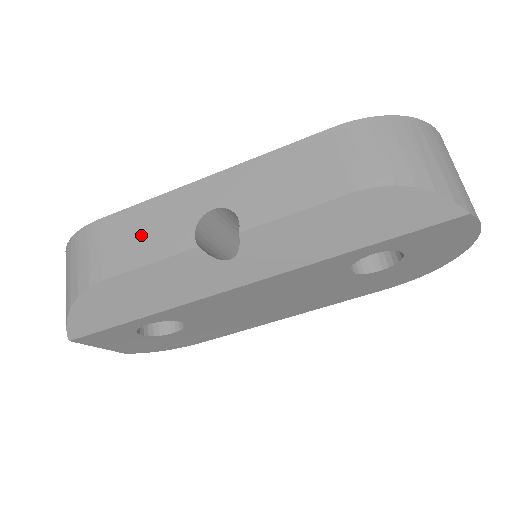
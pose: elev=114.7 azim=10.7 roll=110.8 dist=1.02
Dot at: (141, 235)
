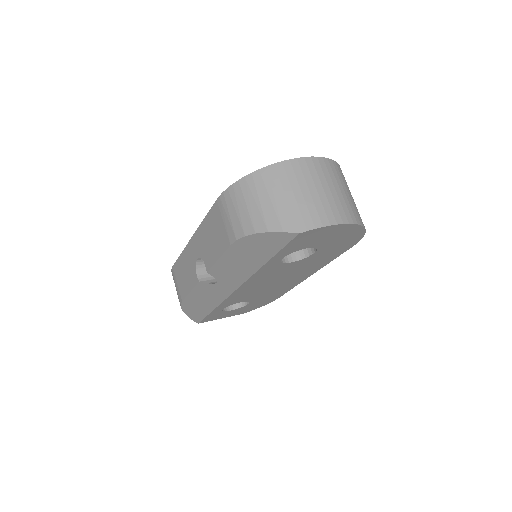
Dot at: (184, 275)
